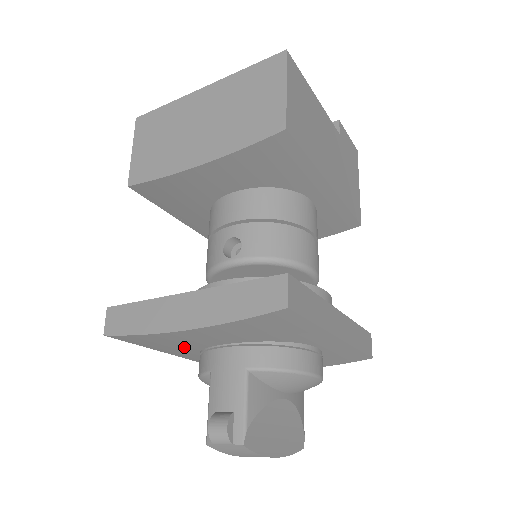
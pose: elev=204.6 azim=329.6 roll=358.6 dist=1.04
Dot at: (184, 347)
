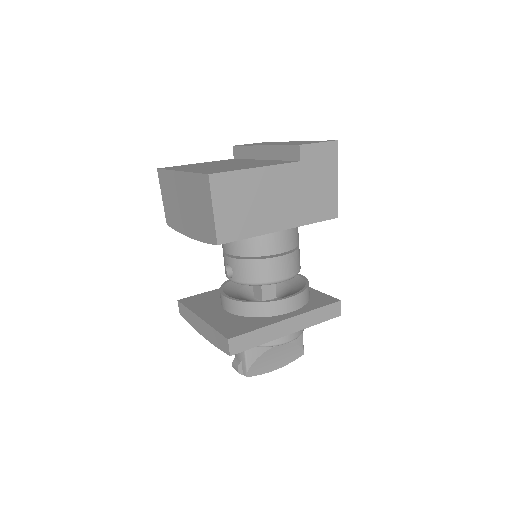
Dot at: occluded
